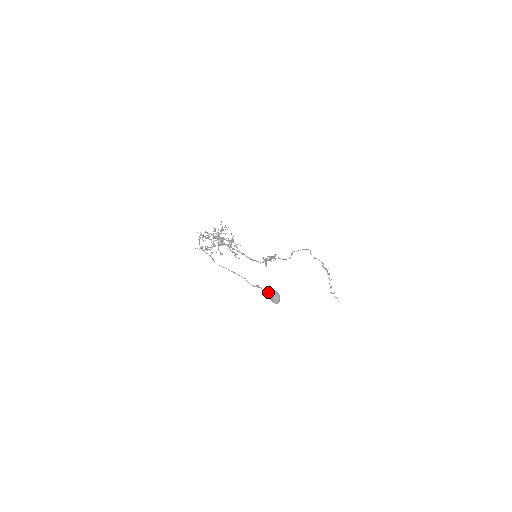
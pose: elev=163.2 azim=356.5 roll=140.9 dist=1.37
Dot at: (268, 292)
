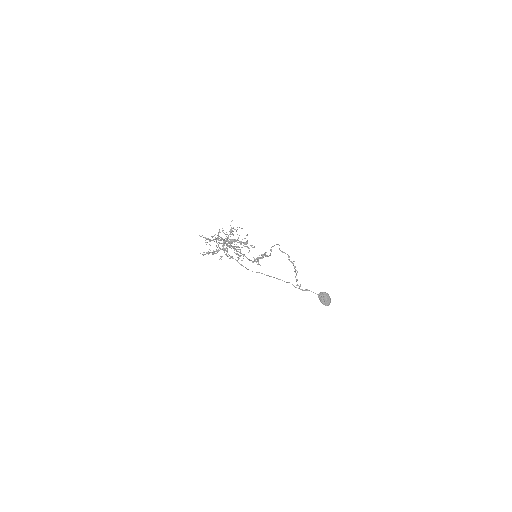
Dot at: (318, 295)
